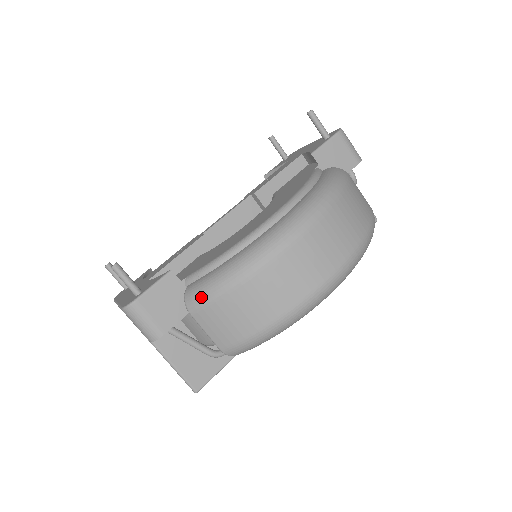
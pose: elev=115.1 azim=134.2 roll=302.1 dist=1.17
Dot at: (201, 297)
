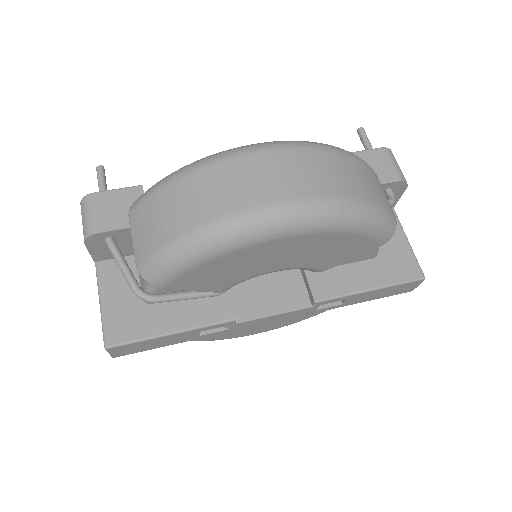
Dot at: (143, 194)
